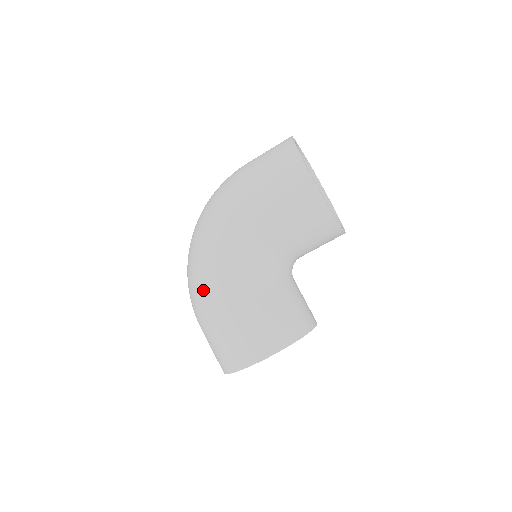
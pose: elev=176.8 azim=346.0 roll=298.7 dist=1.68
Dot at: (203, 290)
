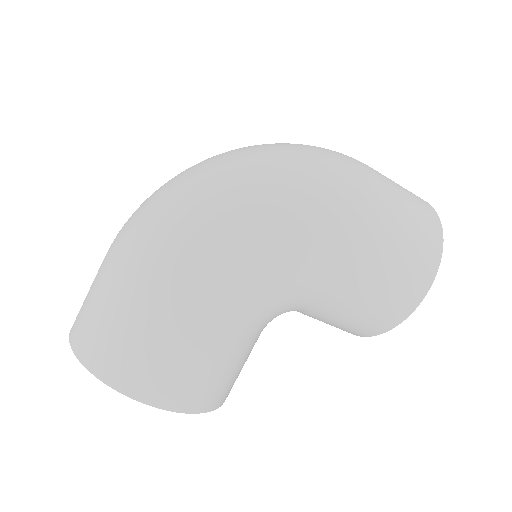
Dot at: (198, 259)
